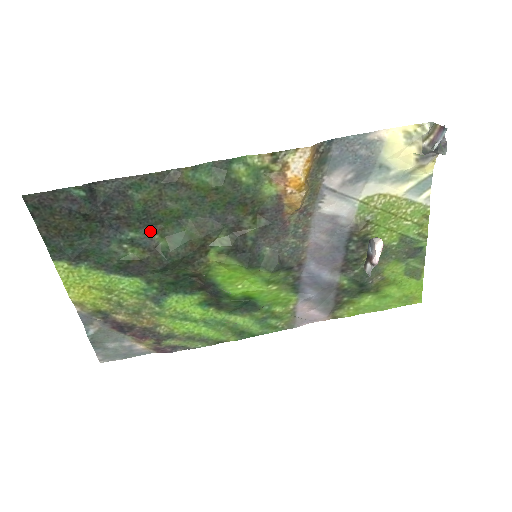
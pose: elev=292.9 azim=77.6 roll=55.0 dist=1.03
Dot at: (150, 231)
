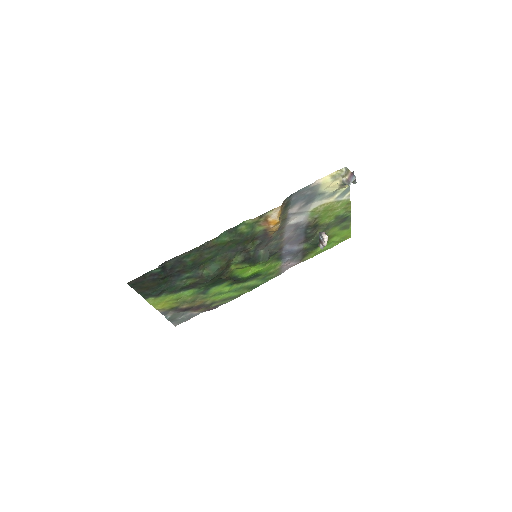
Dot at: (197, 270)
